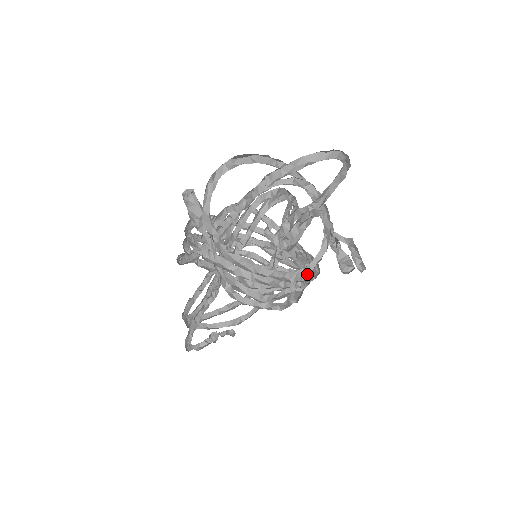
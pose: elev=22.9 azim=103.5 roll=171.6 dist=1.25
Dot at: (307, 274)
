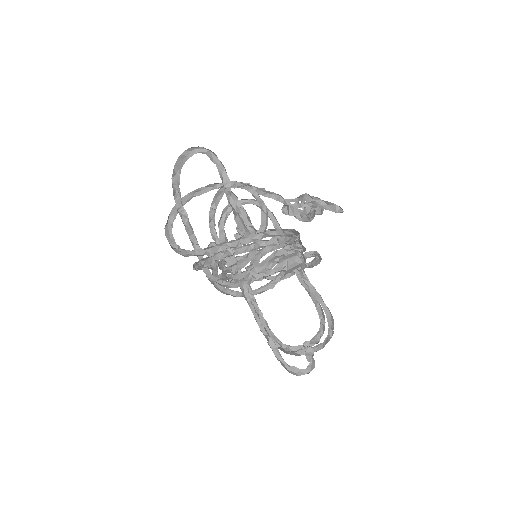
Dot at: (256, 237)
